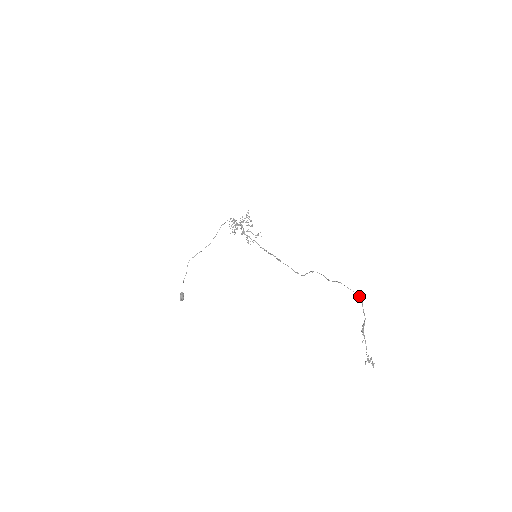
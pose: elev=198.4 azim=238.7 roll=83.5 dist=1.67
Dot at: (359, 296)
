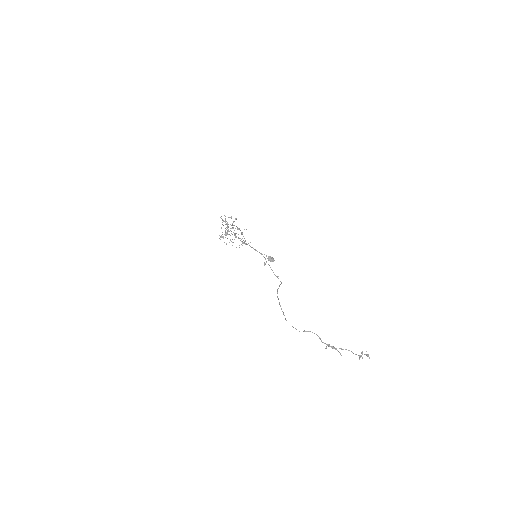
Dot at: occluded
